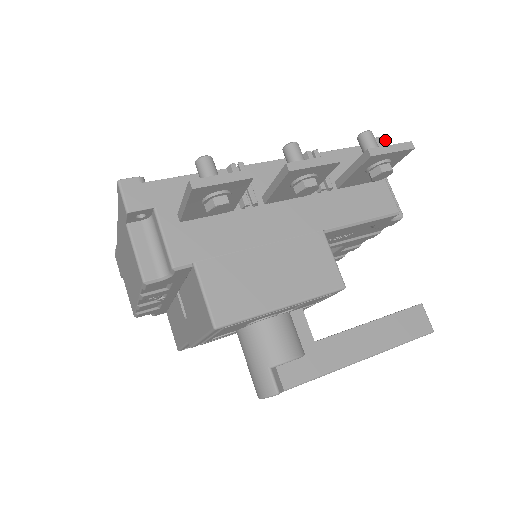
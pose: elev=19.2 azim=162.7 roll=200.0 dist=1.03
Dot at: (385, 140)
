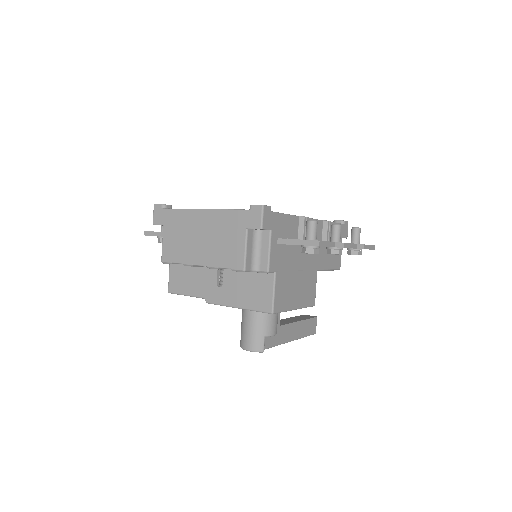
Dot at: occluded
